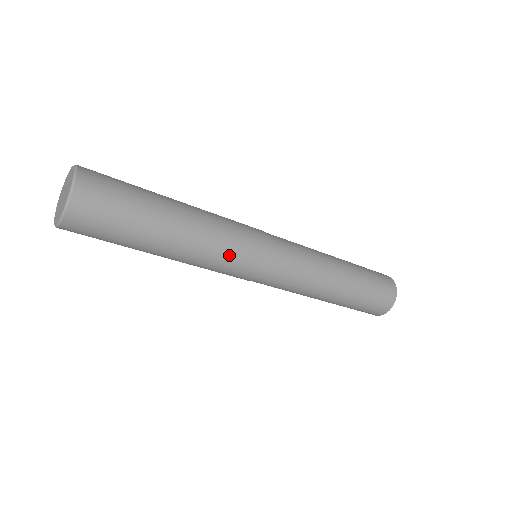
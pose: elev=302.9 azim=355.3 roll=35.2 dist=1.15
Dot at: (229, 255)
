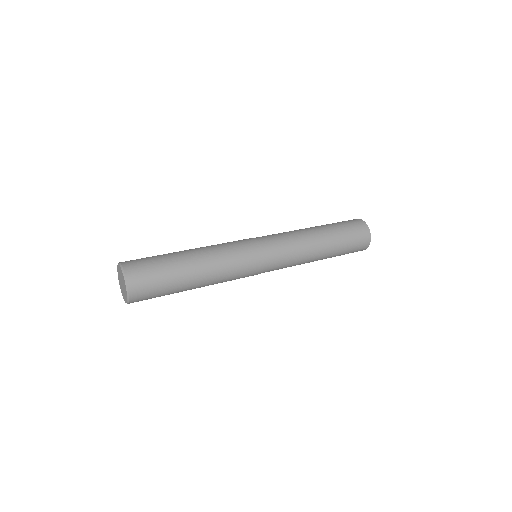
Dot at: (236, 274)
